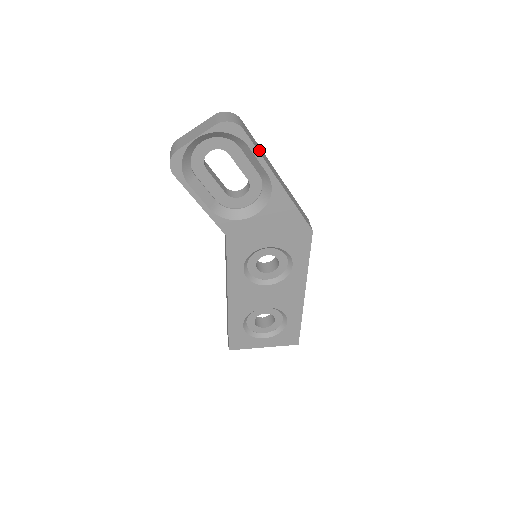
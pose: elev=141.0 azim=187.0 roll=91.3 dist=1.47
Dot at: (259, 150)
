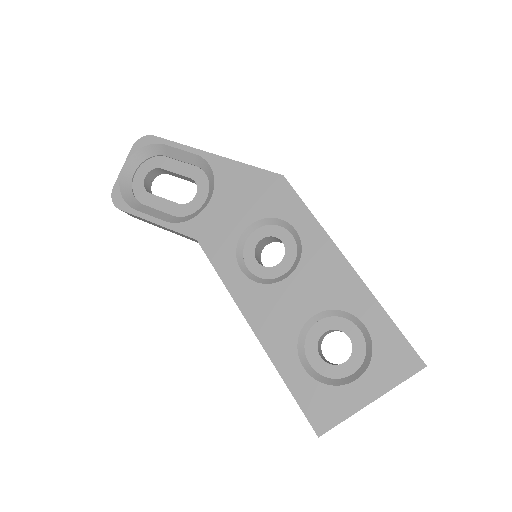
Dot at: occluded
